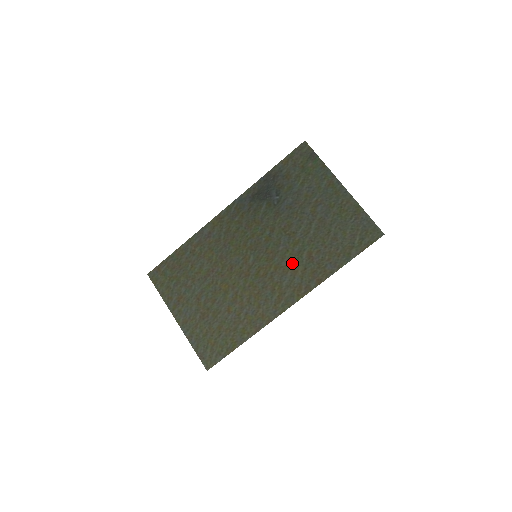
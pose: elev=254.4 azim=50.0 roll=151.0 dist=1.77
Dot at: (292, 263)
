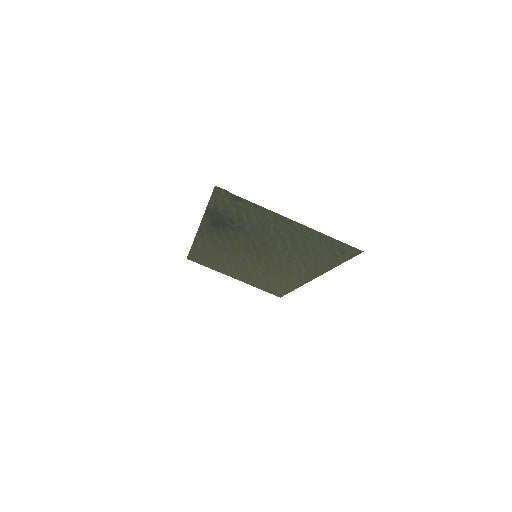
Dot at: (290, 261)
